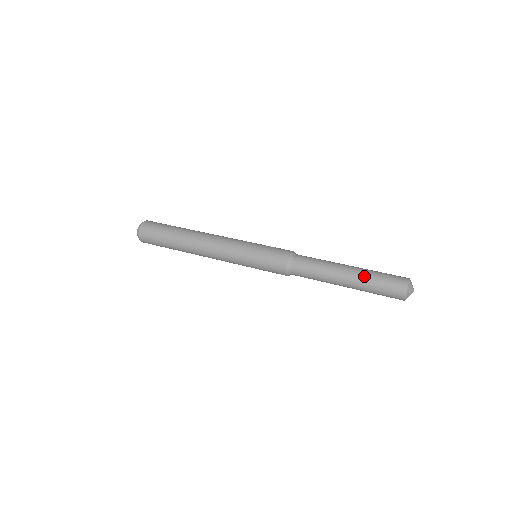
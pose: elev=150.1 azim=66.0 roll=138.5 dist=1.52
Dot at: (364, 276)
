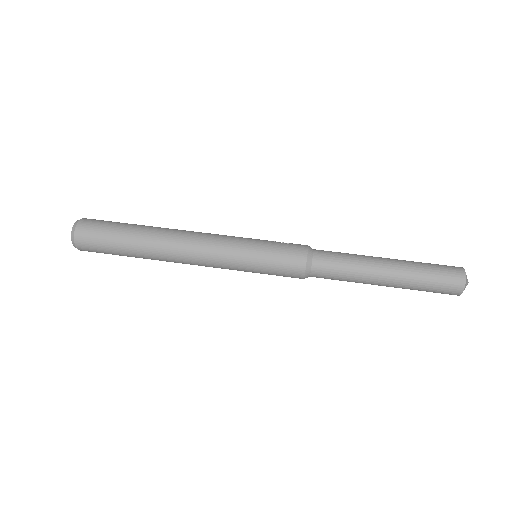
Dot at: (410, 271)
